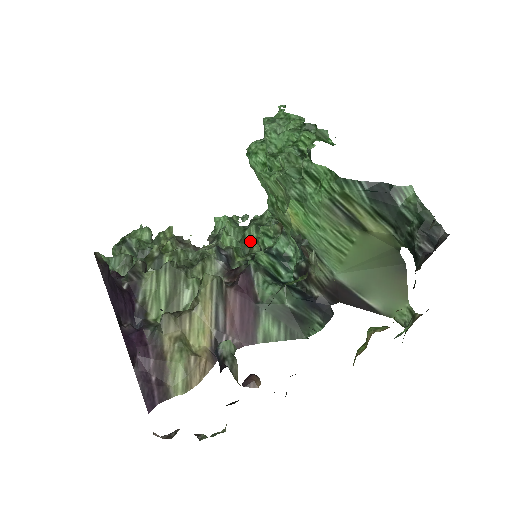
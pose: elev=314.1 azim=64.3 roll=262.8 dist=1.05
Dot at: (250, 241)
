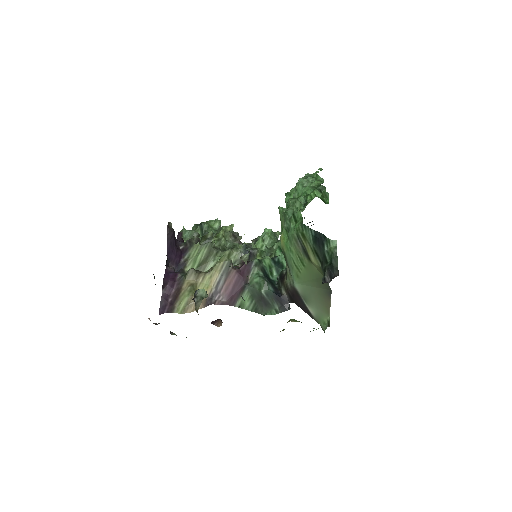
Dot at: occluded
